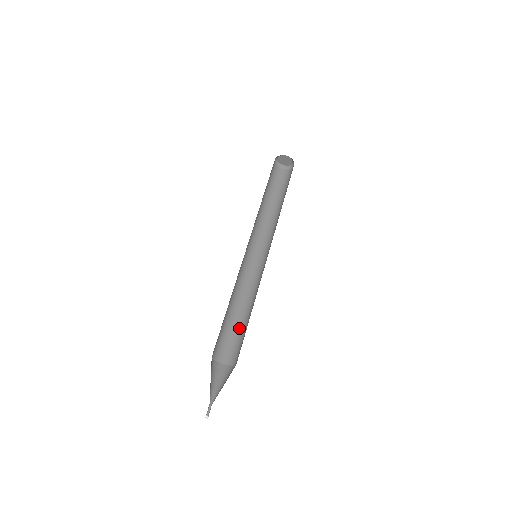
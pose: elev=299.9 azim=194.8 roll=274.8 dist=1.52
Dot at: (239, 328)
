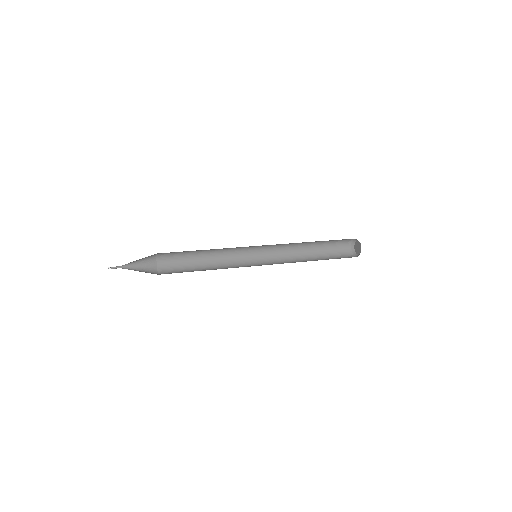
Dot at: occluded
